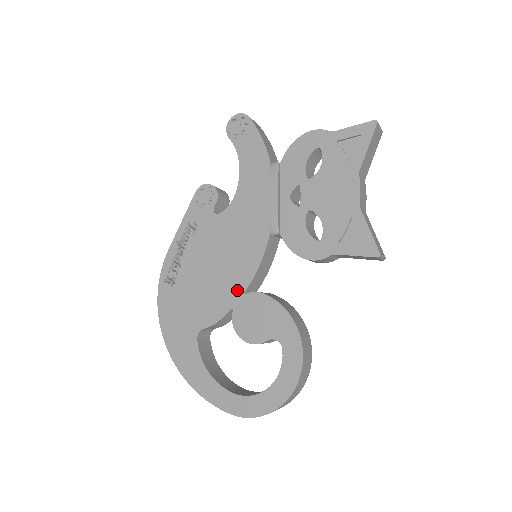
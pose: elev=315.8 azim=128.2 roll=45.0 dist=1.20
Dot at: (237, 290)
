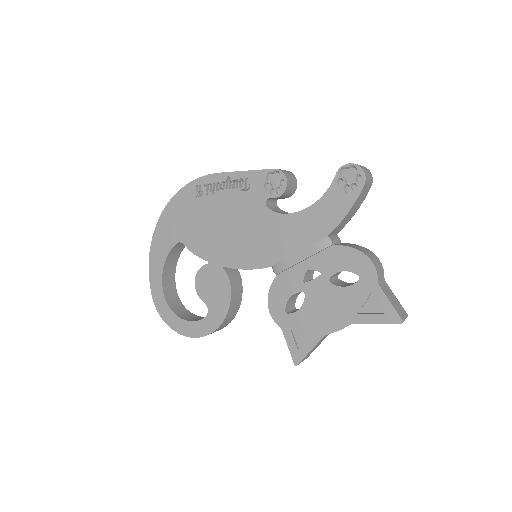
Dot at: (222, 259)
